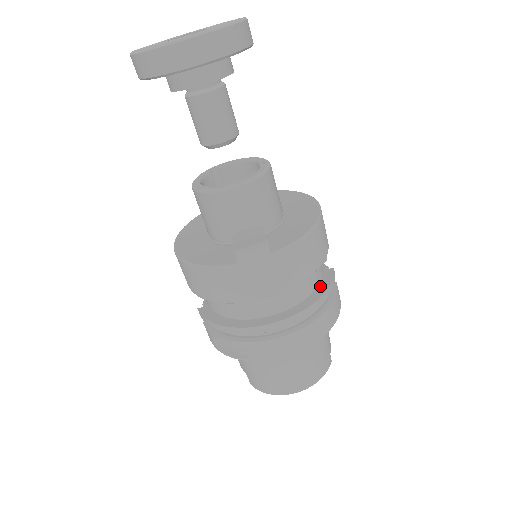
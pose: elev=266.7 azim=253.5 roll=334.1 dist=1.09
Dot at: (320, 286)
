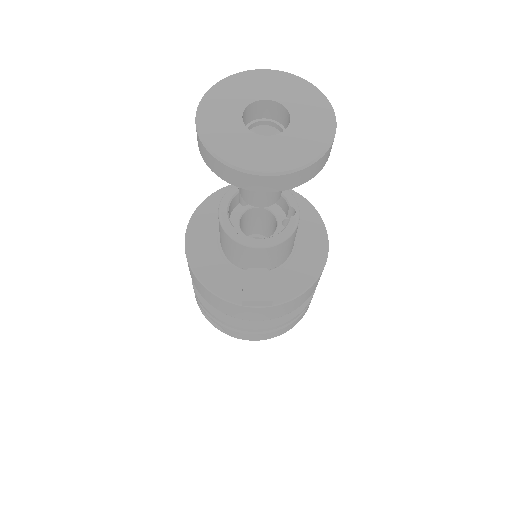
Dot at: occluded
